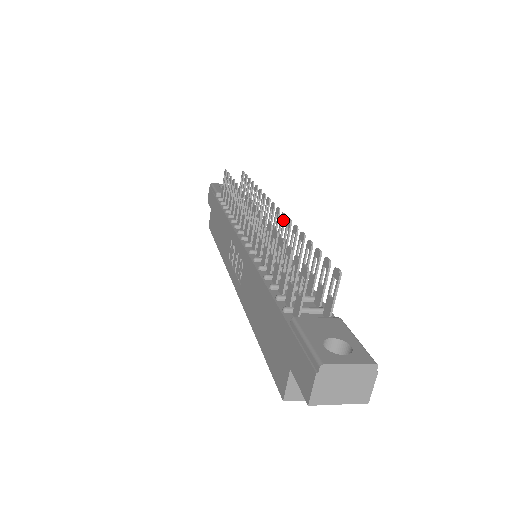
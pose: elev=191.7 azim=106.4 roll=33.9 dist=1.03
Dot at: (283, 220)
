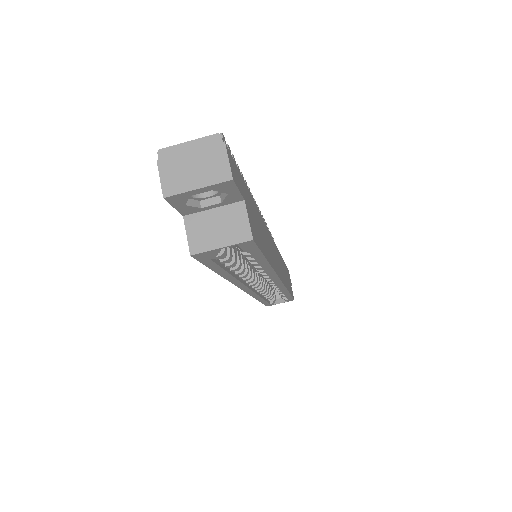
Dot at: occluded
